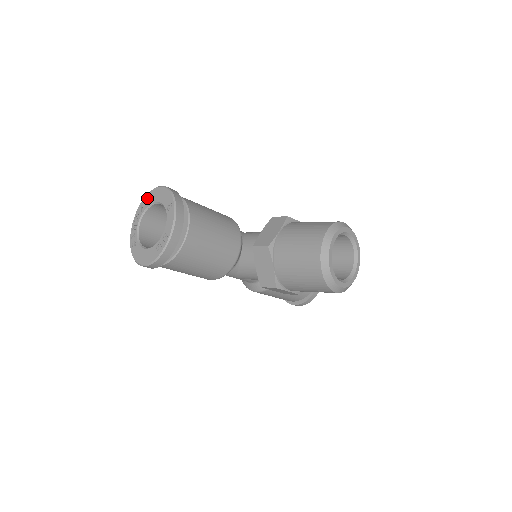
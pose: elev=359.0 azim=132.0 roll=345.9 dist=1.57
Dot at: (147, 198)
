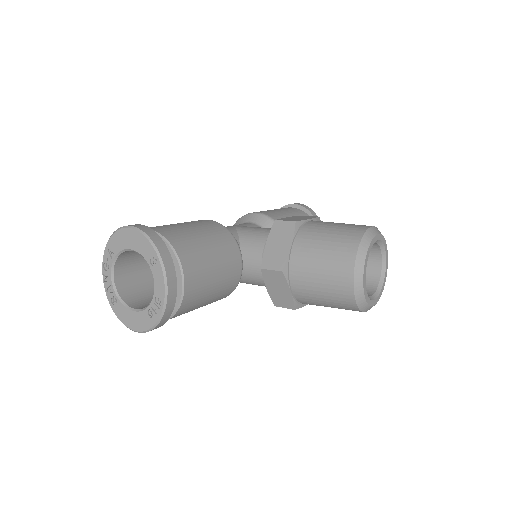
Dot at: (114, 240)
